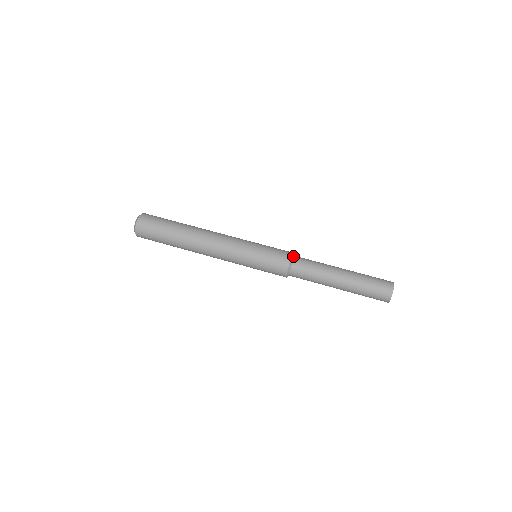
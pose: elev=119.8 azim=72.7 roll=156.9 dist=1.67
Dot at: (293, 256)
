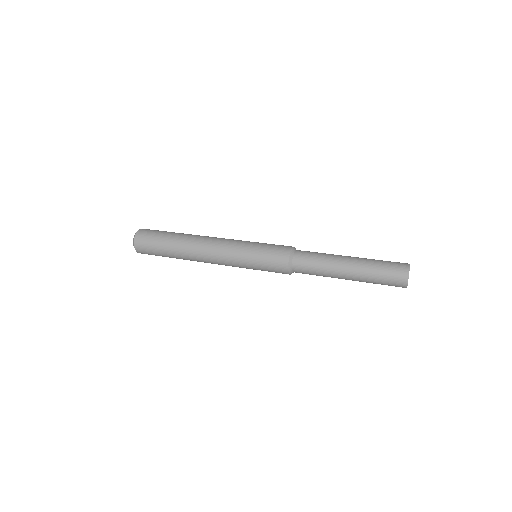
Dot at: (292, 252)
